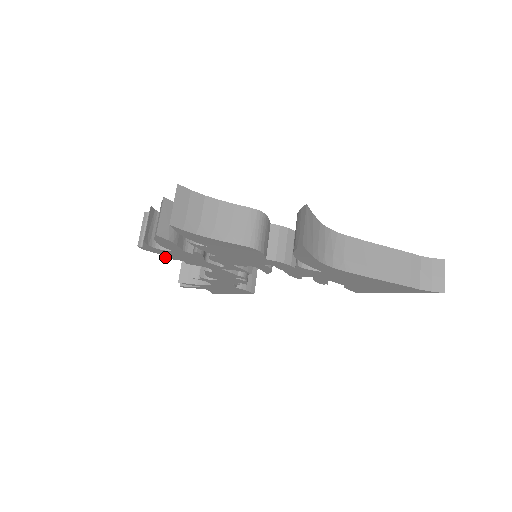
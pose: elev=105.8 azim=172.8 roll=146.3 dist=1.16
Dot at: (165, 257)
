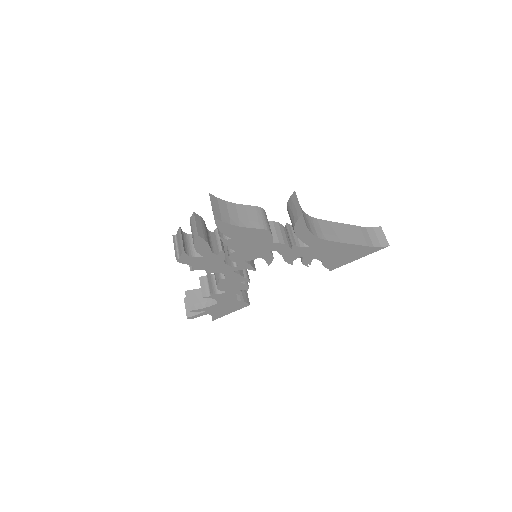
Dot at: (192, 269)
